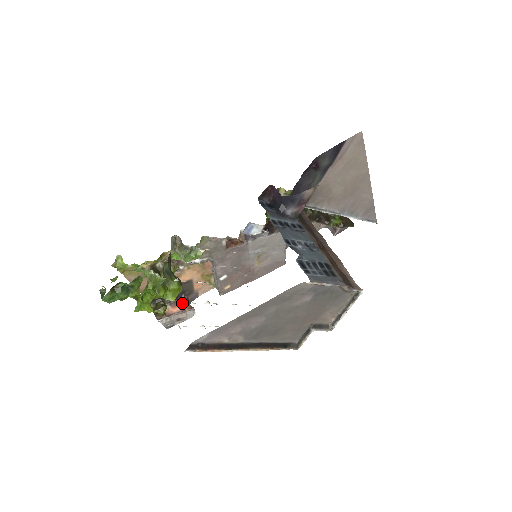
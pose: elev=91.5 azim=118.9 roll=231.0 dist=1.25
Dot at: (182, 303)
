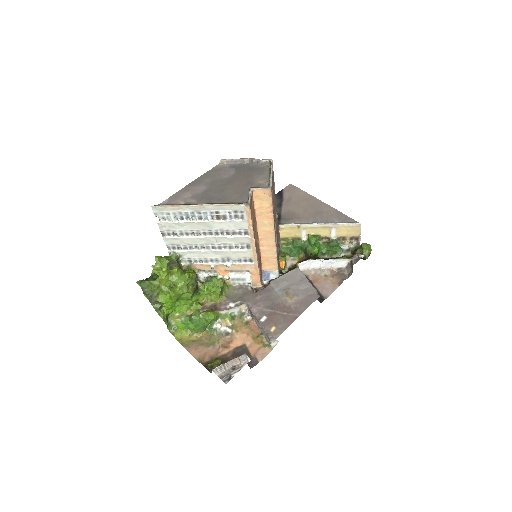
Dot at: occluded
